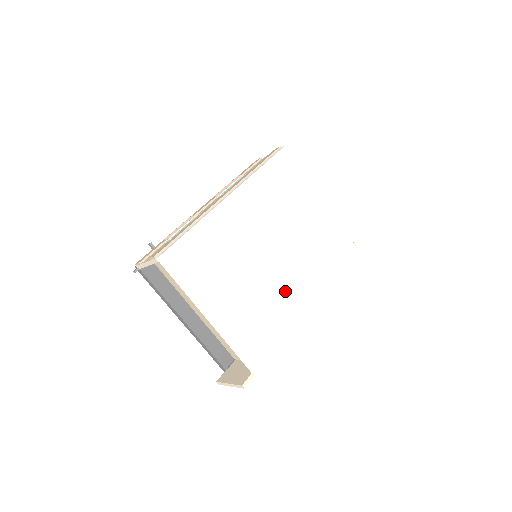
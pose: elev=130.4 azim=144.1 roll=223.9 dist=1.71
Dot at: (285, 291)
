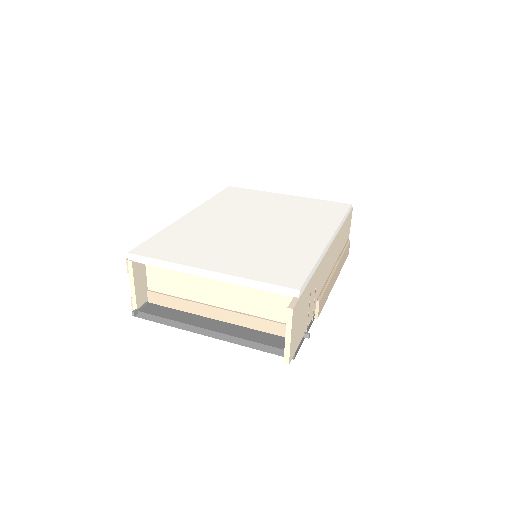
Dot at: (288, 239)
